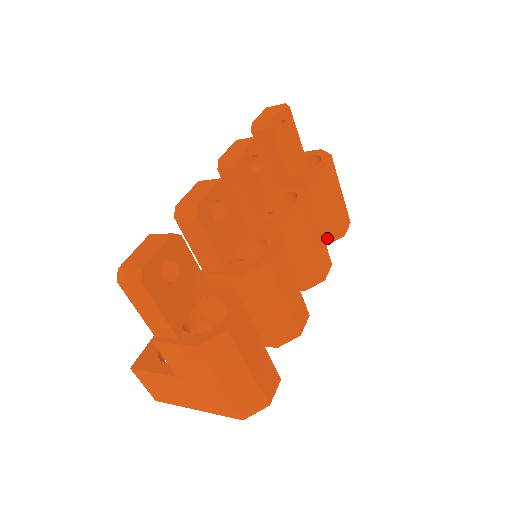
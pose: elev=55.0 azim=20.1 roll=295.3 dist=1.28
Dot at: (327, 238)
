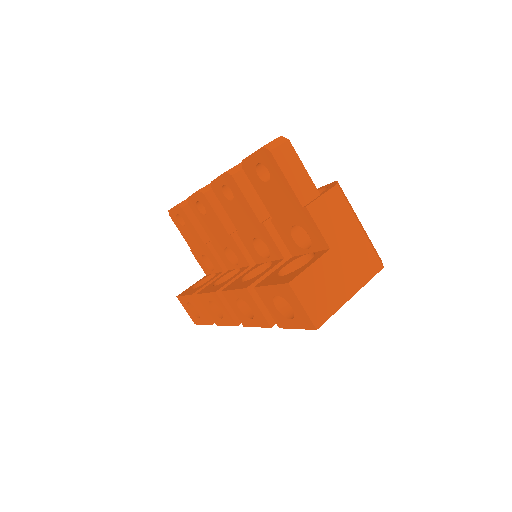
Dot at: occluded
